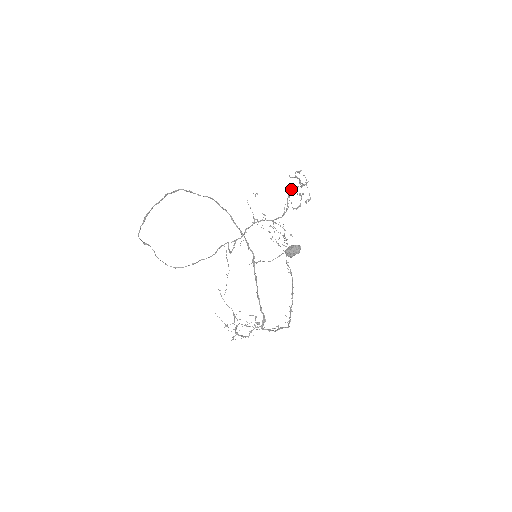
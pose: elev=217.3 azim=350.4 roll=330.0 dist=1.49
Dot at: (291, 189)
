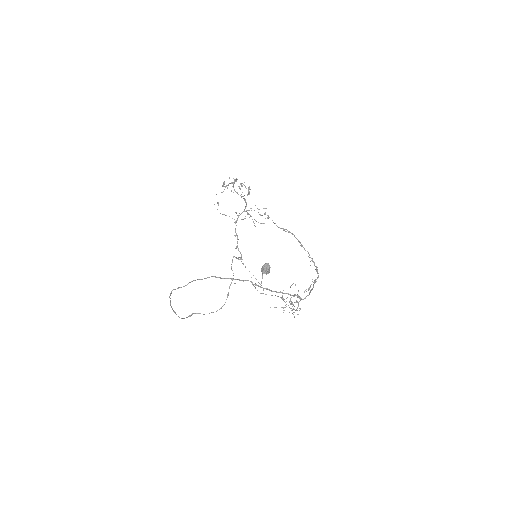
Dot at: occluded
